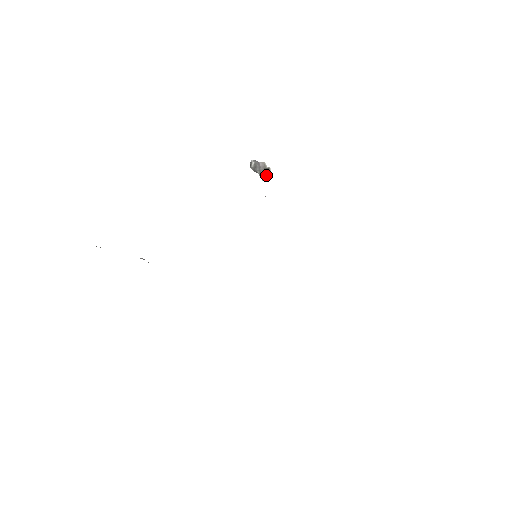
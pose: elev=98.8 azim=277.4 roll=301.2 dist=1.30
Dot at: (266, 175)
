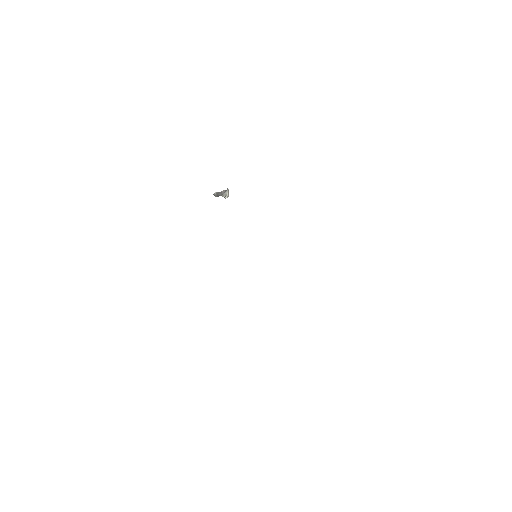
Dot at: (226, 193)
